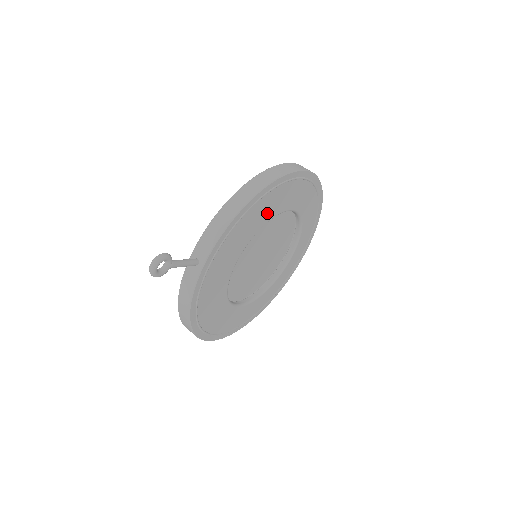
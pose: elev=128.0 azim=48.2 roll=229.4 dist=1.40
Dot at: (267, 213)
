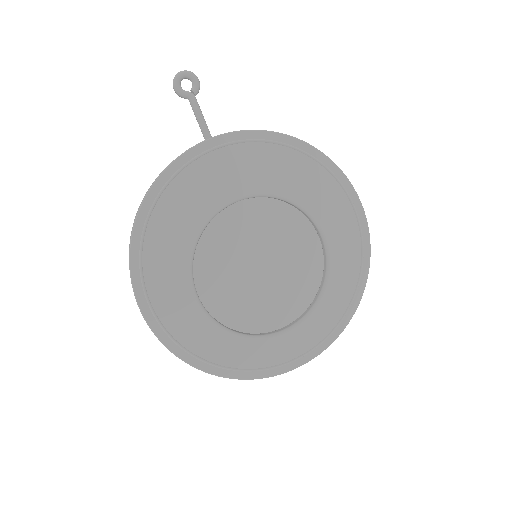
Dot at: (300, 188)
